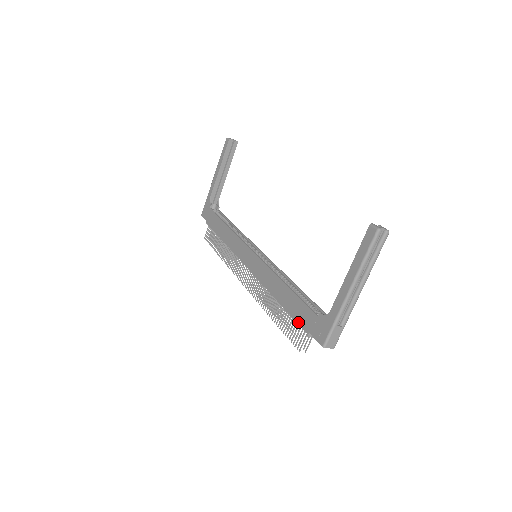
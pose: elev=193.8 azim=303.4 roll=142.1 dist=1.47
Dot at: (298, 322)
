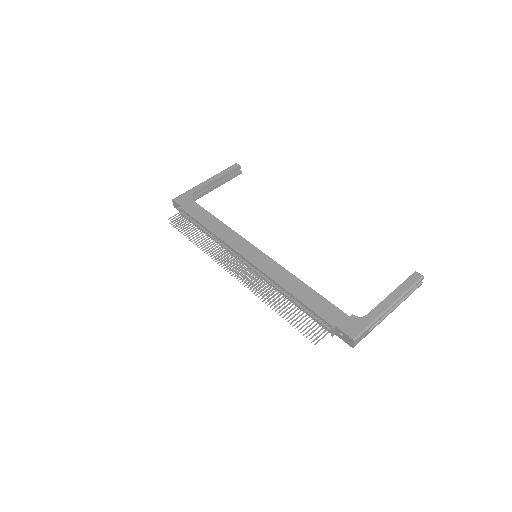
Dot at: (321, 316)
